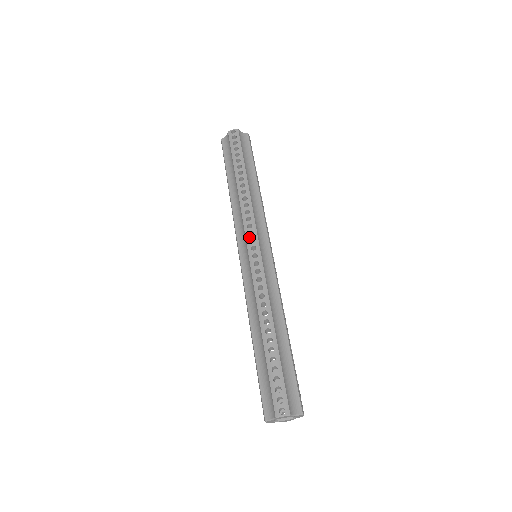
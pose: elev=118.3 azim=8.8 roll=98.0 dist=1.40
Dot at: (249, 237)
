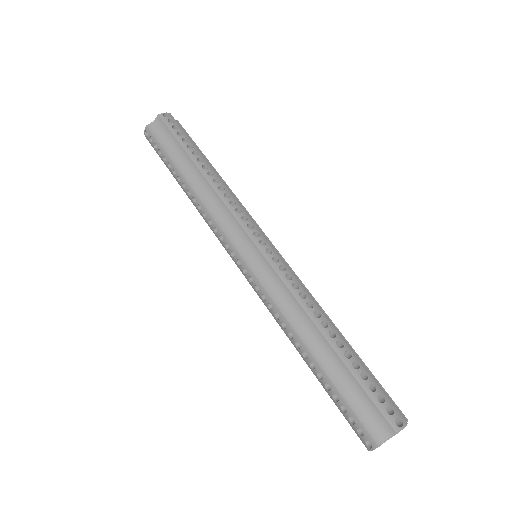
Dot at: (251, 231)
